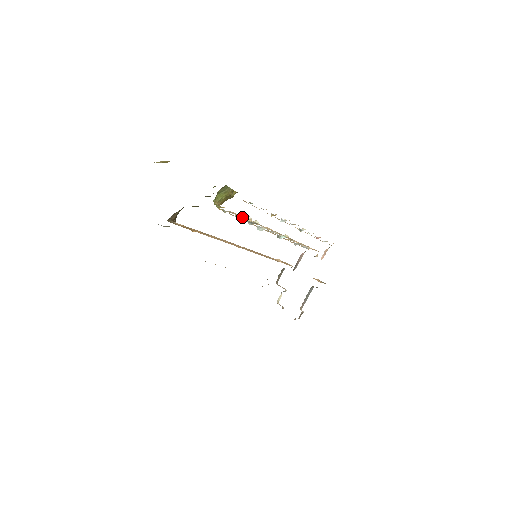
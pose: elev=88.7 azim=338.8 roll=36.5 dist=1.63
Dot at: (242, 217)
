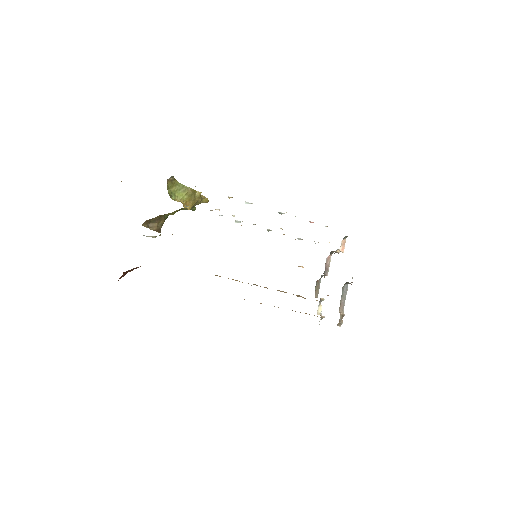
Dot at: occluded
